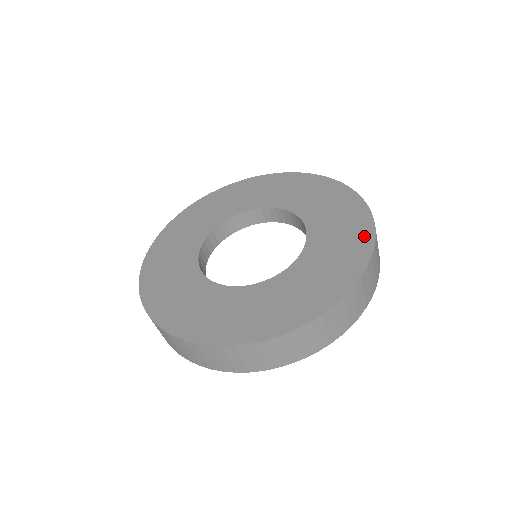
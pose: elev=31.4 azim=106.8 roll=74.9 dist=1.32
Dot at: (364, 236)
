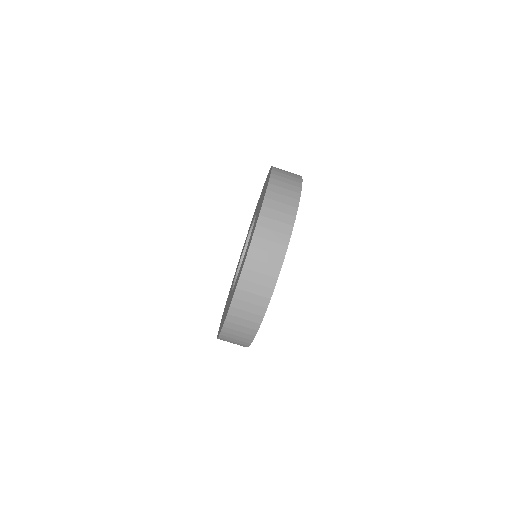
Dot at: (262, 202)
